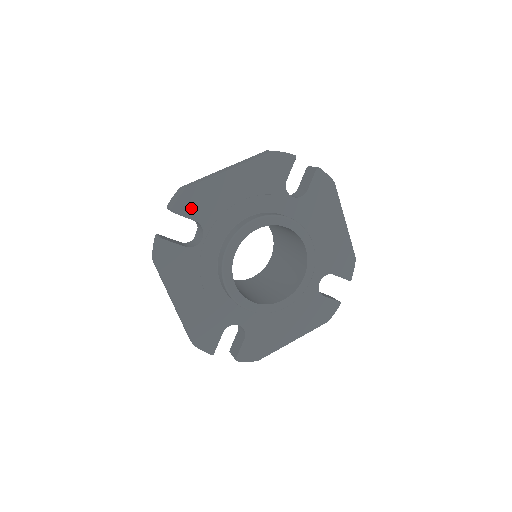
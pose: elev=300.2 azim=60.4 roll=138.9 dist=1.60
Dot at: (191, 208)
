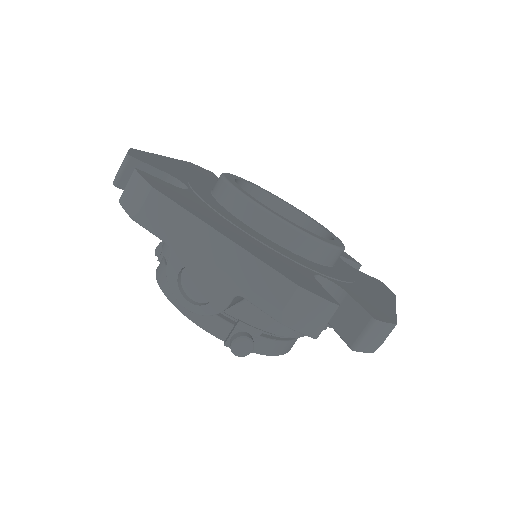
Dot at: (150, 162)
